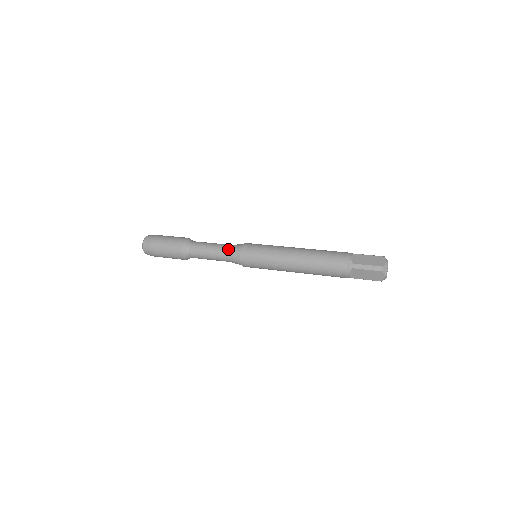
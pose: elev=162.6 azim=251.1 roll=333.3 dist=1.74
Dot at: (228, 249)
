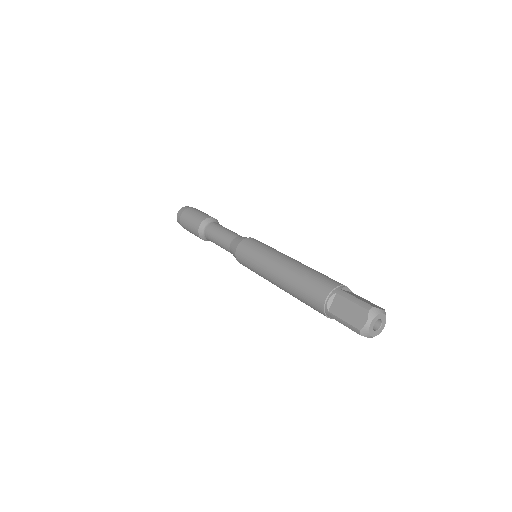
Dot at: (239, 235)
